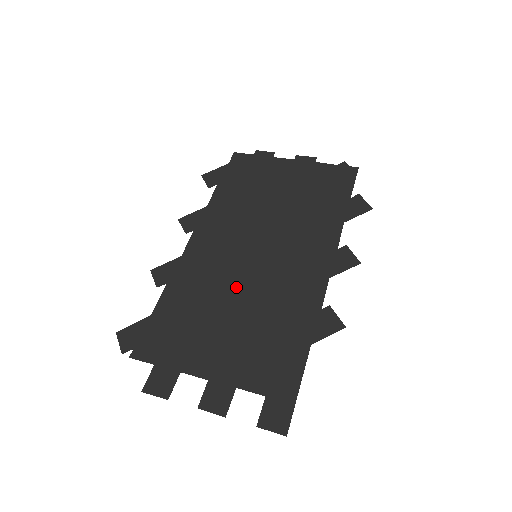
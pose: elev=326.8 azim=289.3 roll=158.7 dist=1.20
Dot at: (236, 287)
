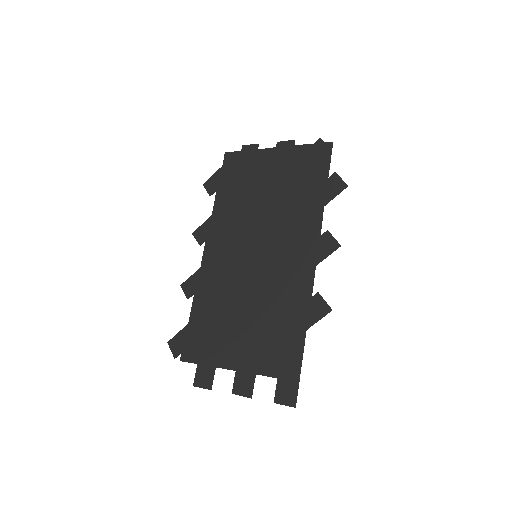
Dot at: (244, 288)
